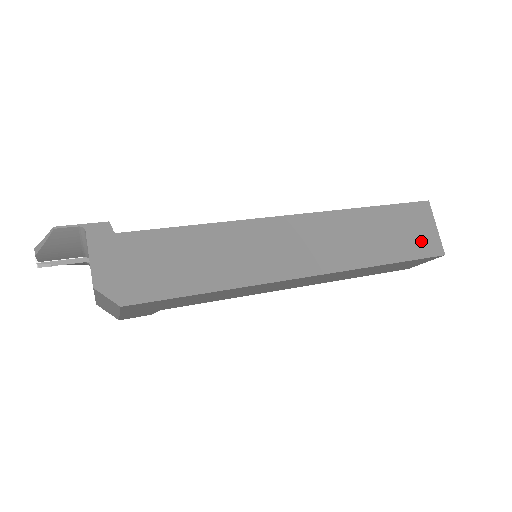
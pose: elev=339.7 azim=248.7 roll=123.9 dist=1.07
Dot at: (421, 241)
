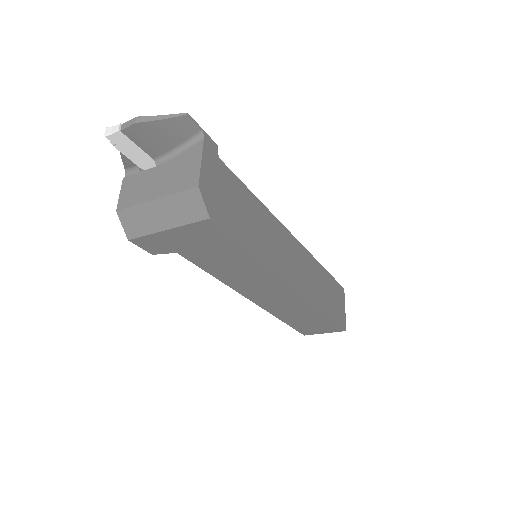
Dot at: (340, 312)
